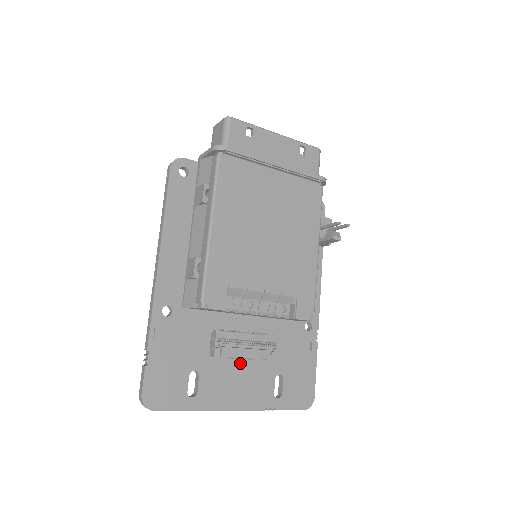
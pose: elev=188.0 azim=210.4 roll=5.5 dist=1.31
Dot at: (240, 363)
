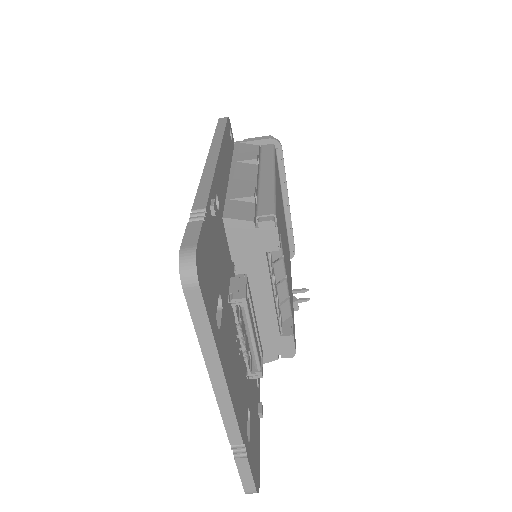
Dot at: (237, 348)
